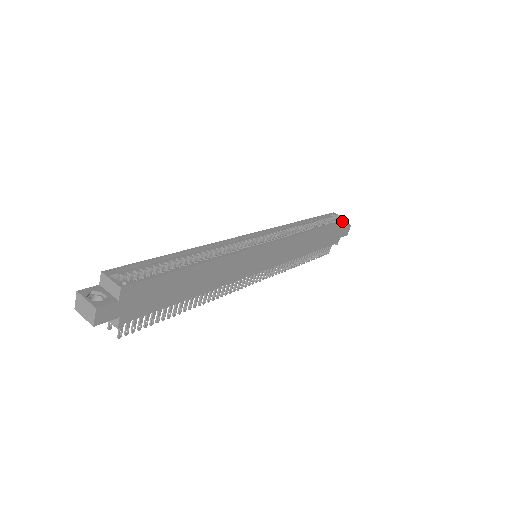
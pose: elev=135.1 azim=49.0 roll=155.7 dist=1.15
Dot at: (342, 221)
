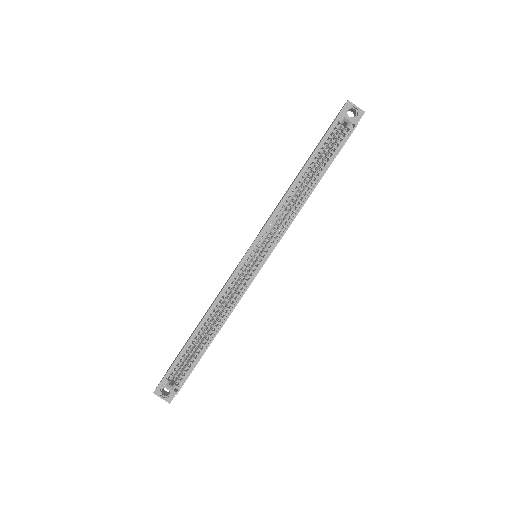
Dot at: (348, 138)
